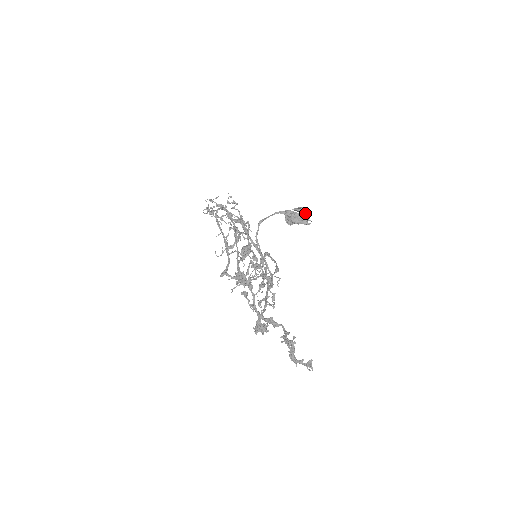
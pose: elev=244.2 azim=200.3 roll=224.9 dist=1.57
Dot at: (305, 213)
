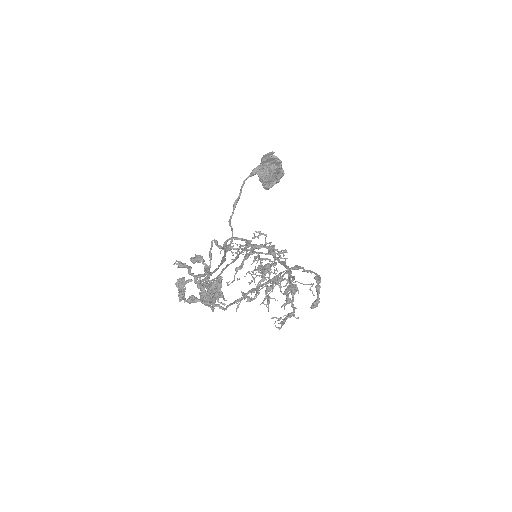
Dot at: occluded
